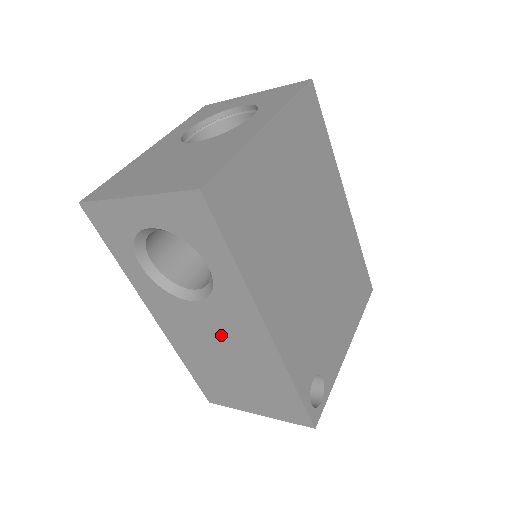
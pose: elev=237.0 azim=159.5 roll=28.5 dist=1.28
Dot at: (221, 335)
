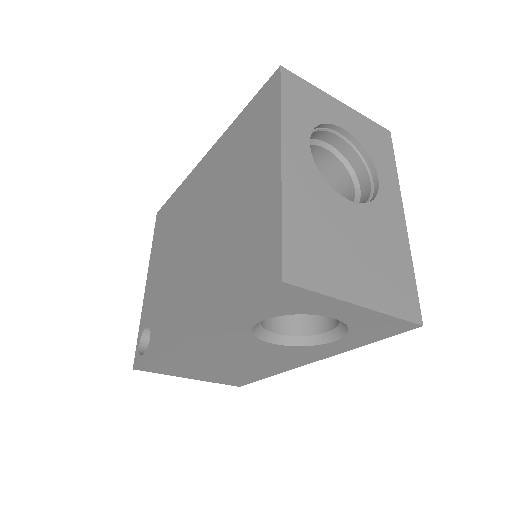
Dot at: (257, 356)
